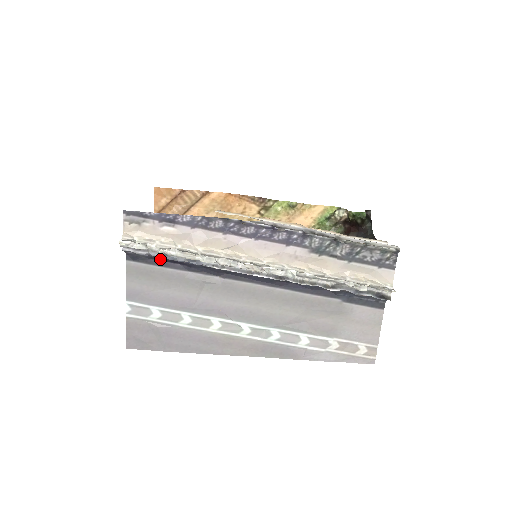
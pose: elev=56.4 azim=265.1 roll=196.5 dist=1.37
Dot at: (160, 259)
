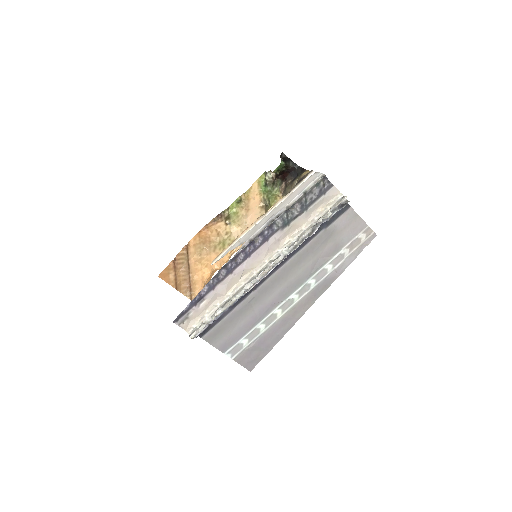
Dot at: occluded
